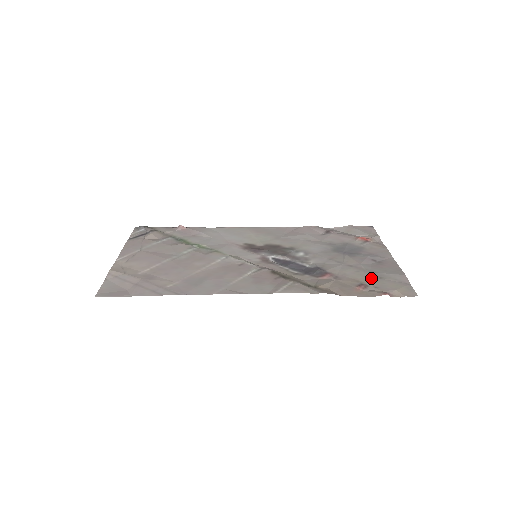
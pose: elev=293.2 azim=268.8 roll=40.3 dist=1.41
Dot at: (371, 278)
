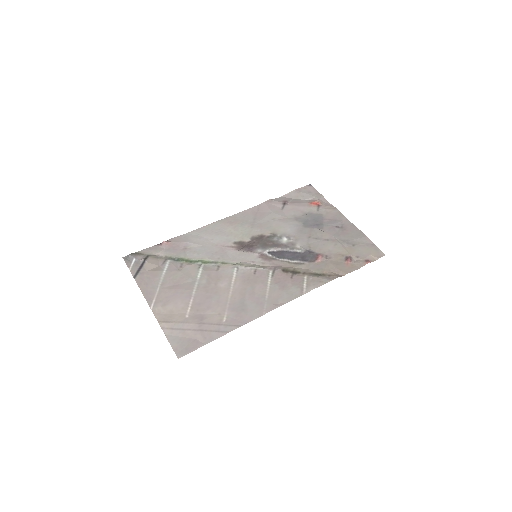
Dot at: (348, 248)
